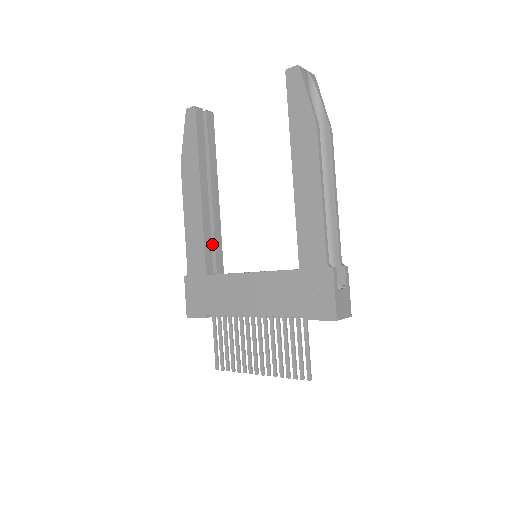
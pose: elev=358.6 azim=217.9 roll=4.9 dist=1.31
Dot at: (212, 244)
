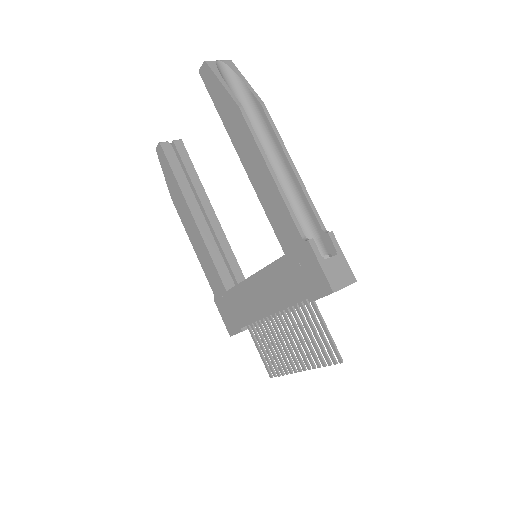
Dot at: (224, 260)
